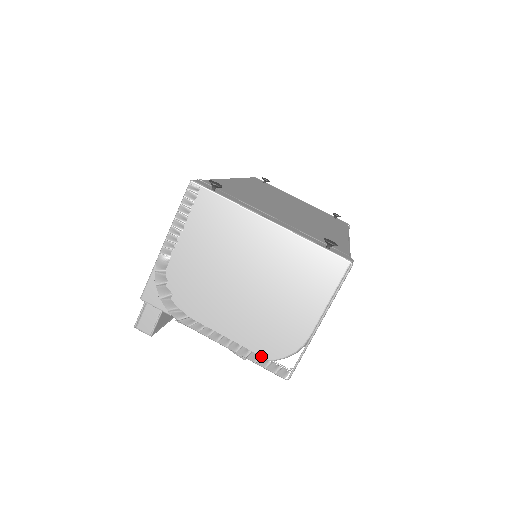
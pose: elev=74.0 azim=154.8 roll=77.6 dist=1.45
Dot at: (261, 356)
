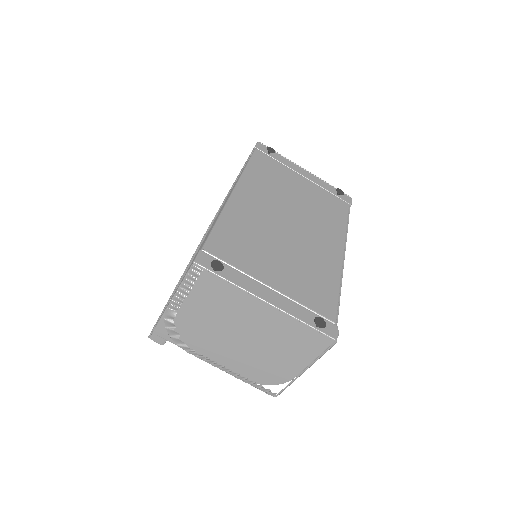
Dot at: (255, 381)
